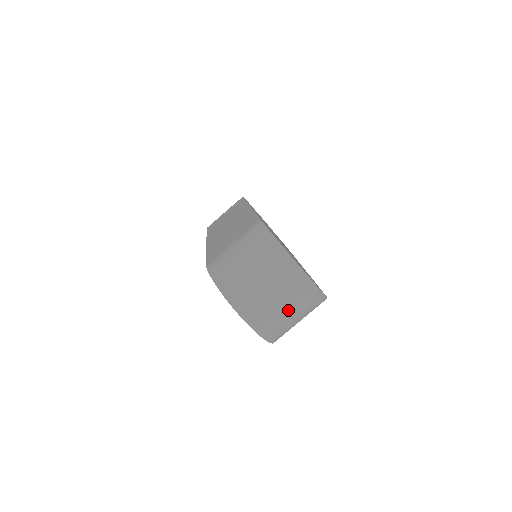
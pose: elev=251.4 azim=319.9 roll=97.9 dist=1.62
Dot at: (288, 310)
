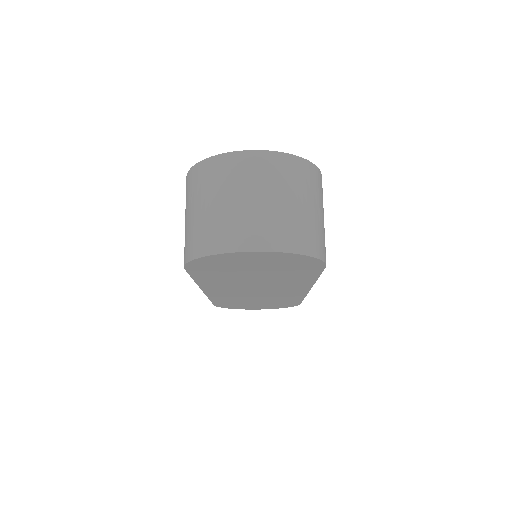
Dot at: (284, 200)
